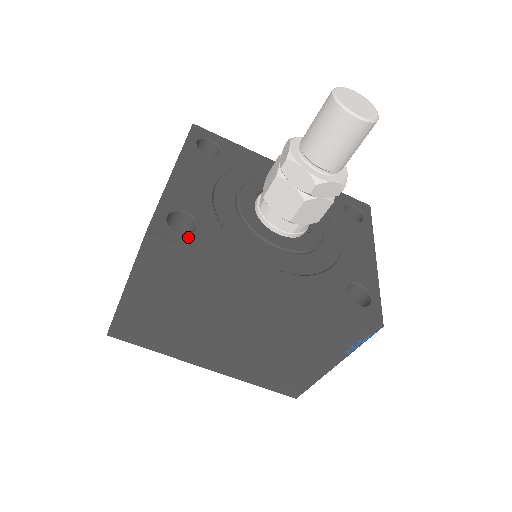
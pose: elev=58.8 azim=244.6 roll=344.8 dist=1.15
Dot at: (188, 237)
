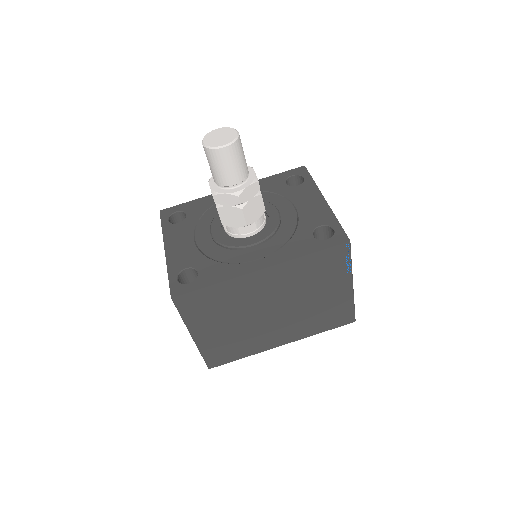
Dot at: (196, 282)
